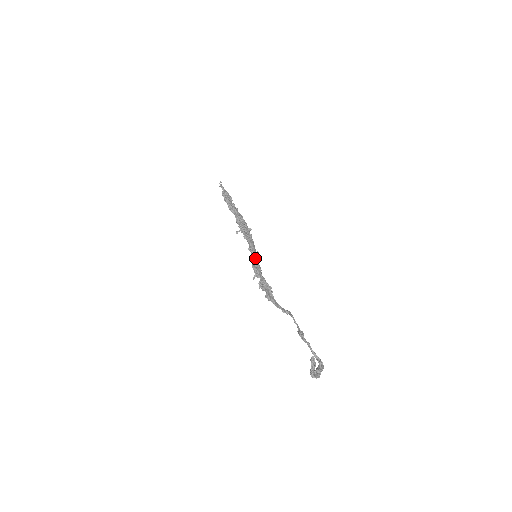
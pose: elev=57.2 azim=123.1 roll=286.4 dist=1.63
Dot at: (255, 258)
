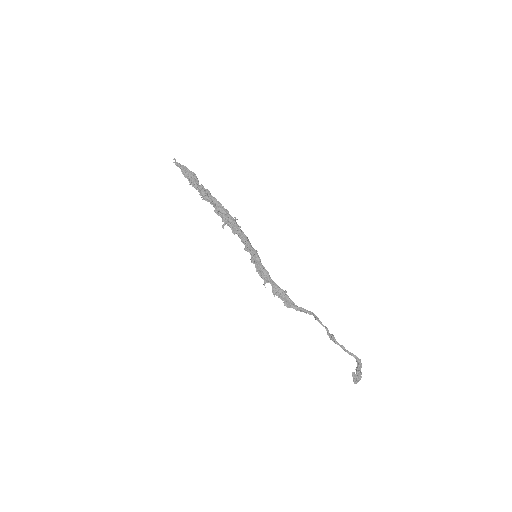
Dot at: (256, 260)
